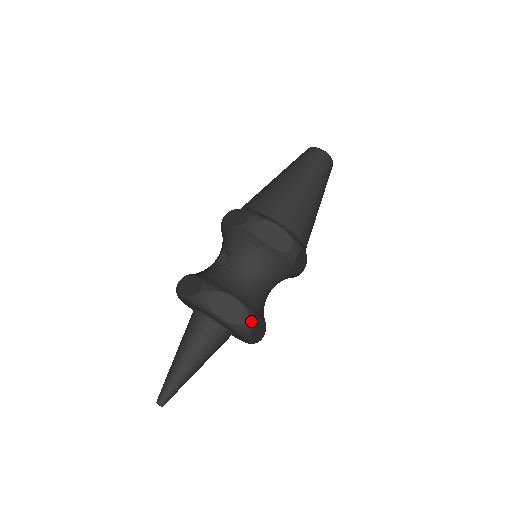
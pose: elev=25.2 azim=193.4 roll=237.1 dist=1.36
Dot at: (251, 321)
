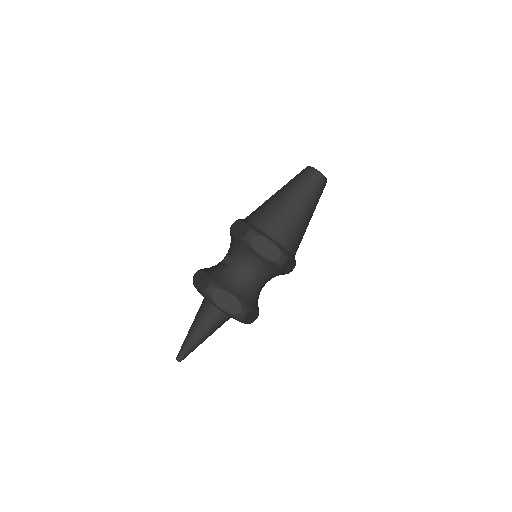
Dot at: (243, 312)
